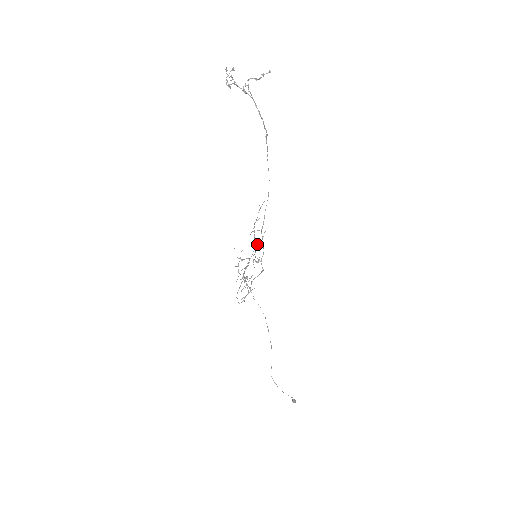
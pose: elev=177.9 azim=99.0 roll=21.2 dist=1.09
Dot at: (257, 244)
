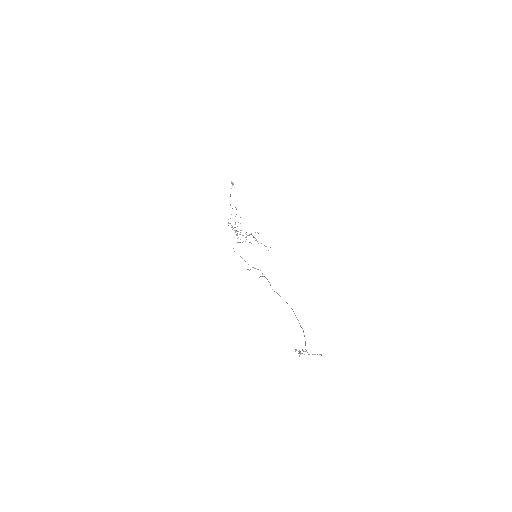
Dot at: occluded
